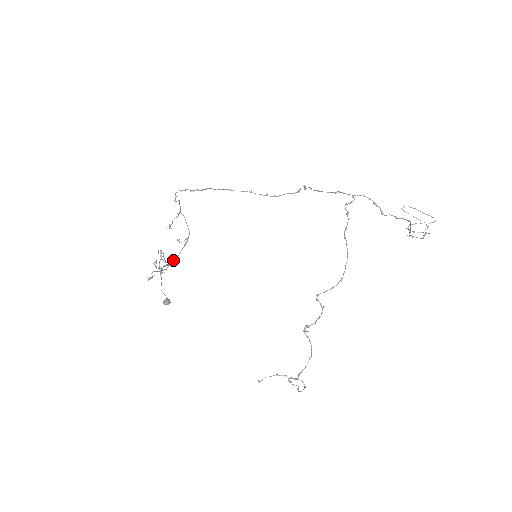
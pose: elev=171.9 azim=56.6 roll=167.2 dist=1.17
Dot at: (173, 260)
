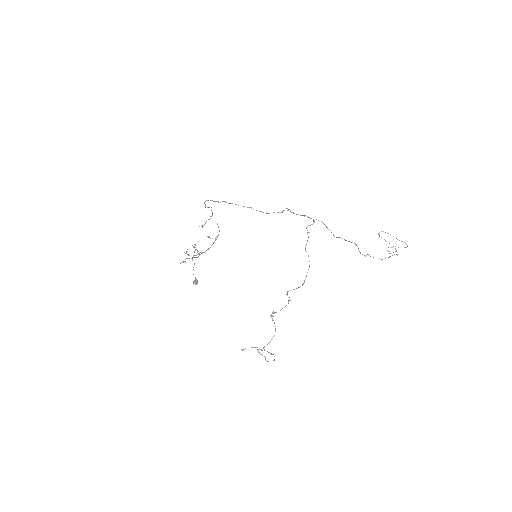
Dot at: (205, 251)
